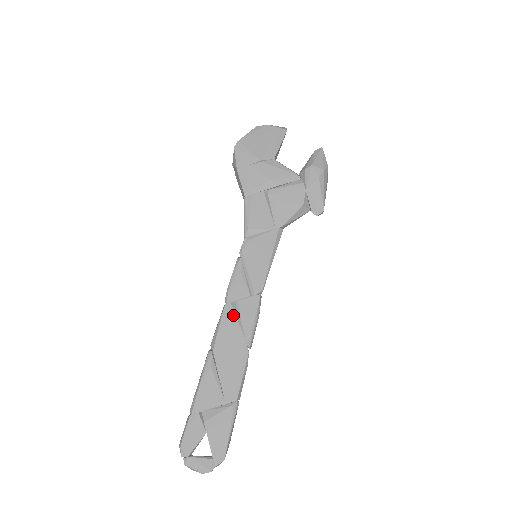
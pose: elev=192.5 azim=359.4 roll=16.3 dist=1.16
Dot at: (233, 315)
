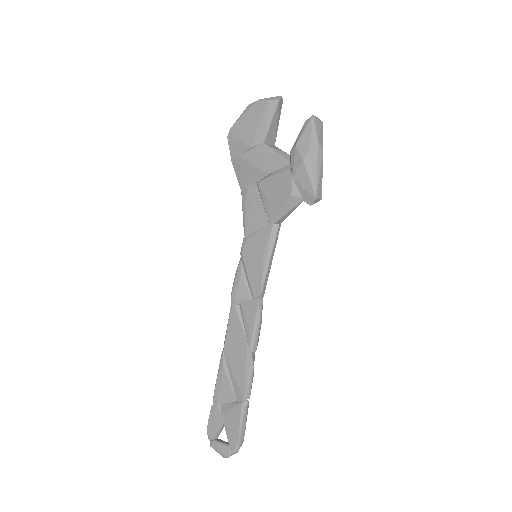
Dot at: (237, 318)
